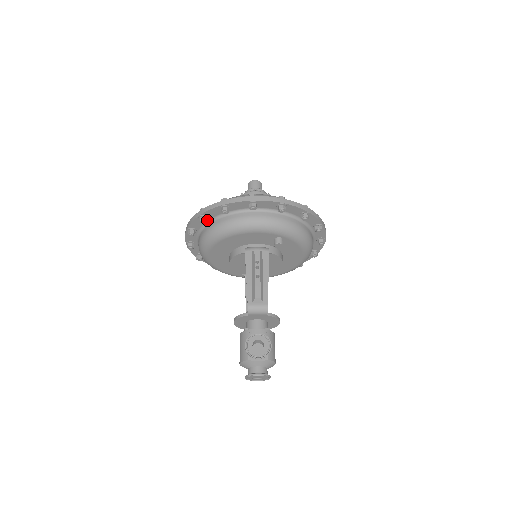
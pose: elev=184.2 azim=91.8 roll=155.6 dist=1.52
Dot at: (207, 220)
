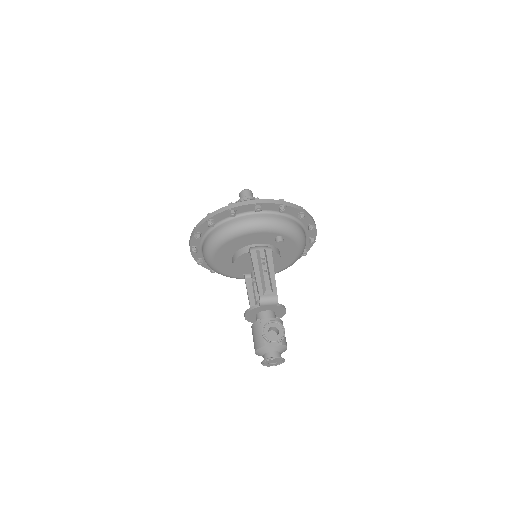
Dot at: occluded
